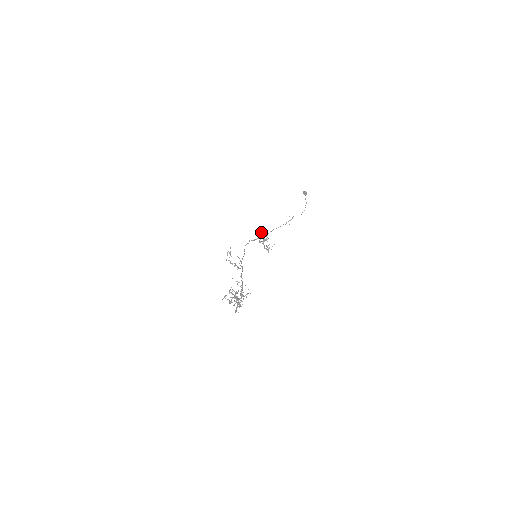
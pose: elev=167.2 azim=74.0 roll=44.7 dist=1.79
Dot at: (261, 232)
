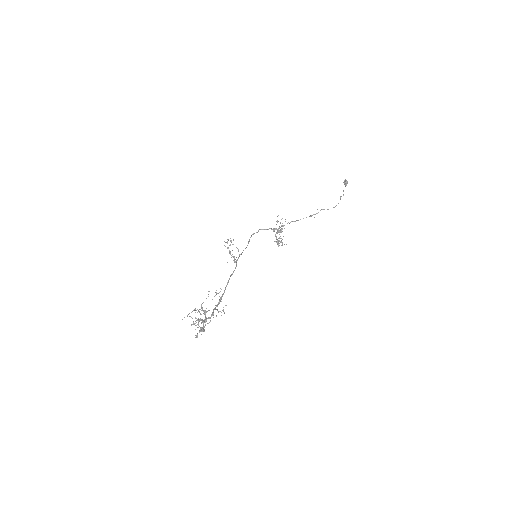
Dot at: (277, 220)
